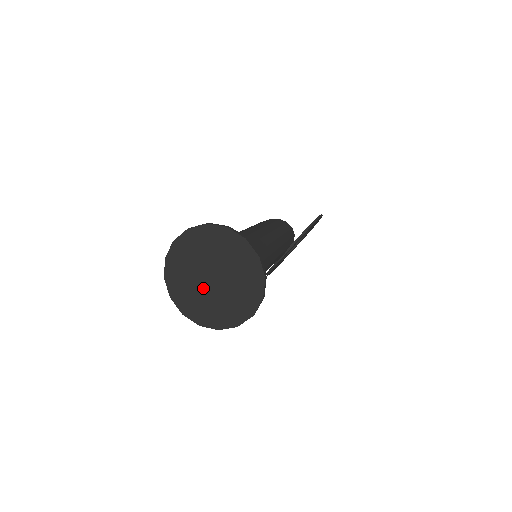
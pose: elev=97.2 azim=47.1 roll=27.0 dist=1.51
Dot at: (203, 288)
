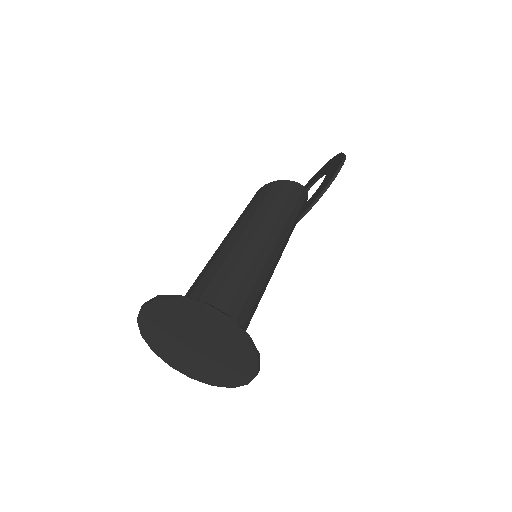
Dot at: (187, 352)
